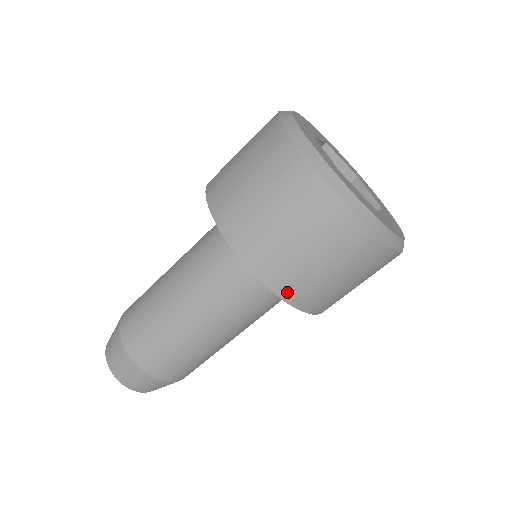
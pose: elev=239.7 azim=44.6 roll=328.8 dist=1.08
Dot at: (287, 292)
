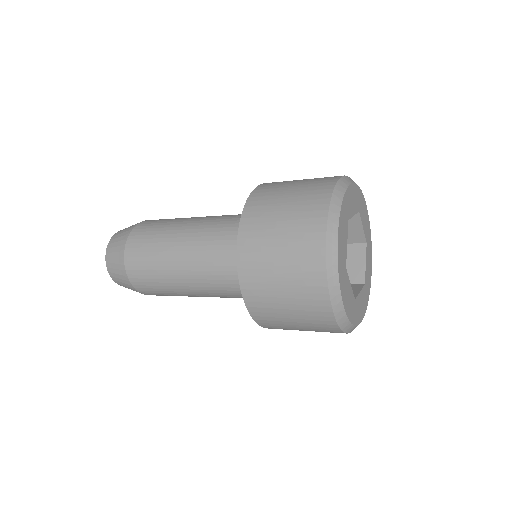
Dot at: occluded
